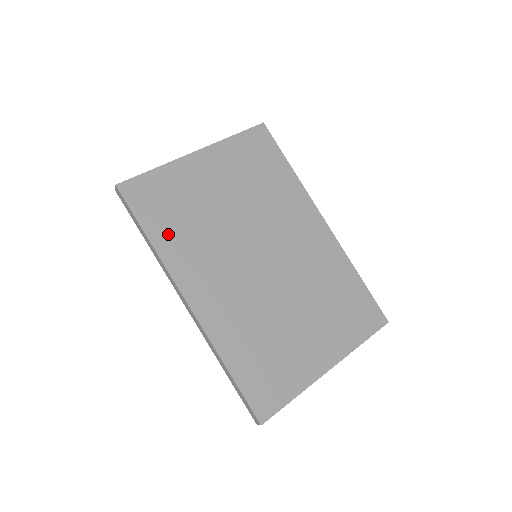
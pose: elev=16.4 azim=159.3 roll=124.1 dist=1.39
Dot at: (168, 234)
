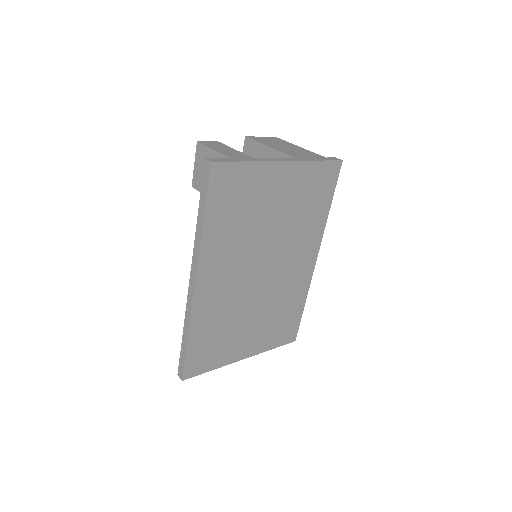
Dot at: (219, 224)
